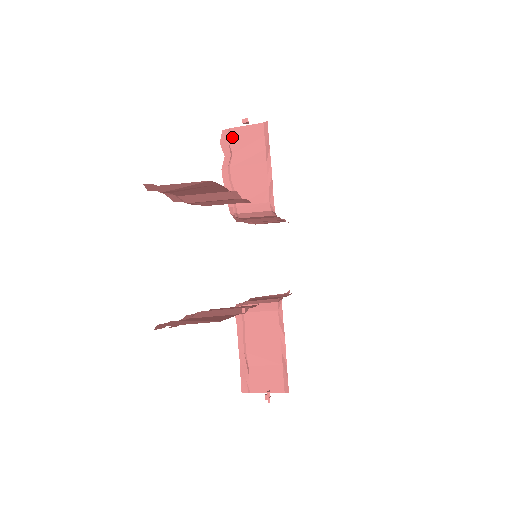
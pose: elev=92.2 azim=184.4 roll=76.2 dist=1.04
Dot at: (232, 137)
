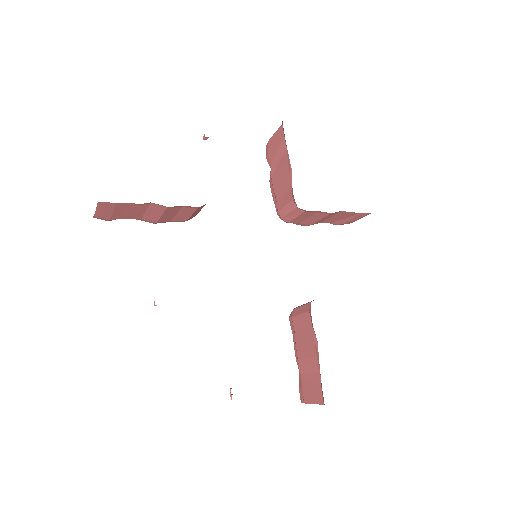
Dot at: (270, 148)
